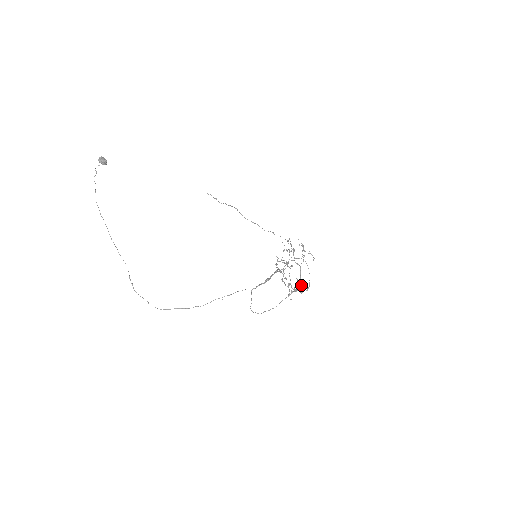
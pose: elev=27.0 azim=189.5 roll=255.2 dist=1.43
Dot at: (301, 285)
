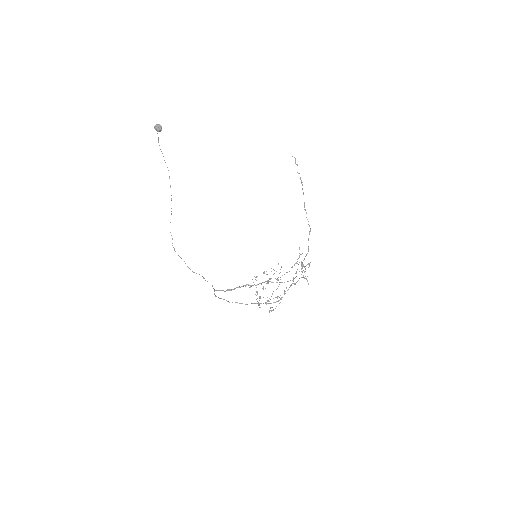
Dot at: (279, 300)
